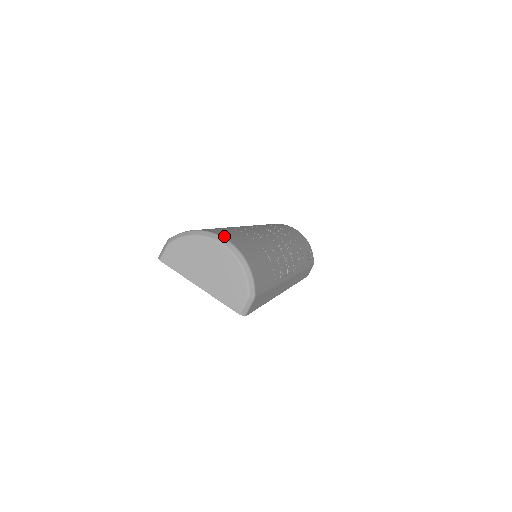
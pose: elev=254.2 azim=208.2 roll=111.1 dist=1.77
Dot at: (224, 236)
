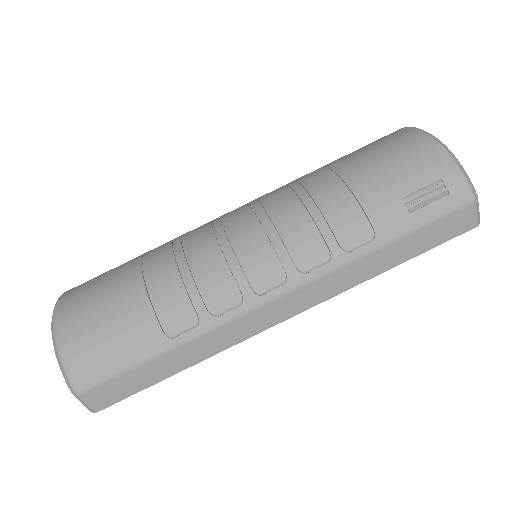
Dot at: (62, 302)
